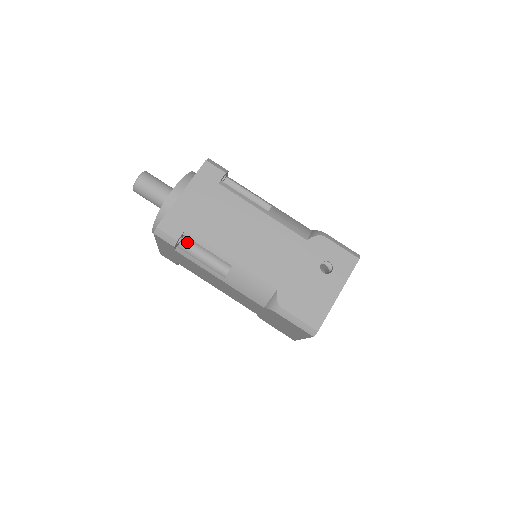
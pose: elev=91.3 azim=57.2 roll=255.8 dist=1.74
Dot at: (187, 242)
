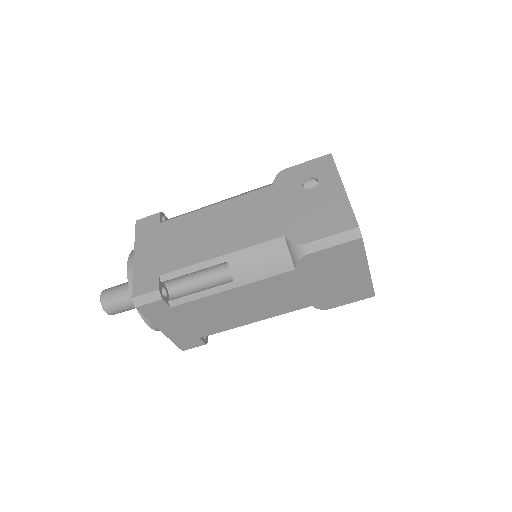
Dot at: (174, 290)
